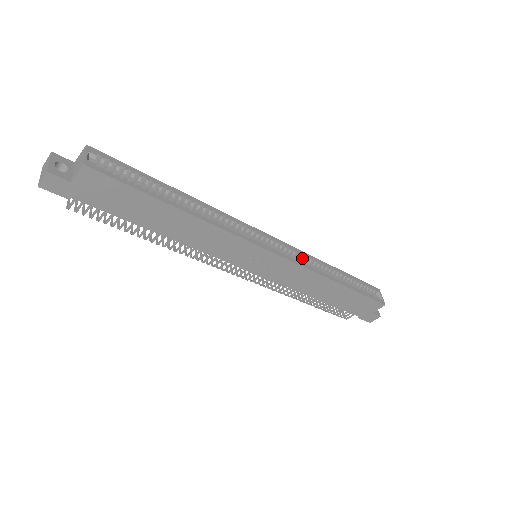
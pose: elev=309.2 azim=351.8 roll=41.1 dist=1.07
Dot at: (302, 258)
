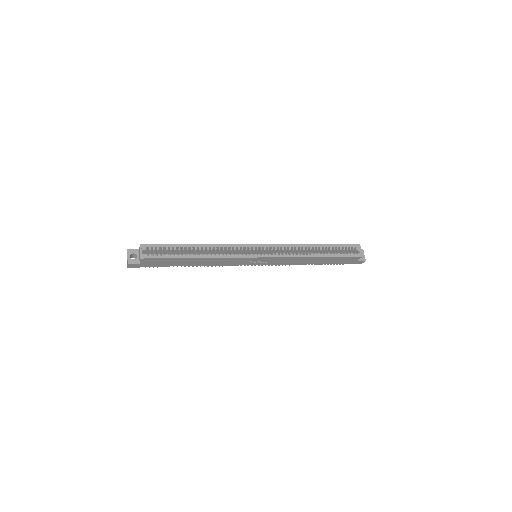
Dot at: (286, 249)
